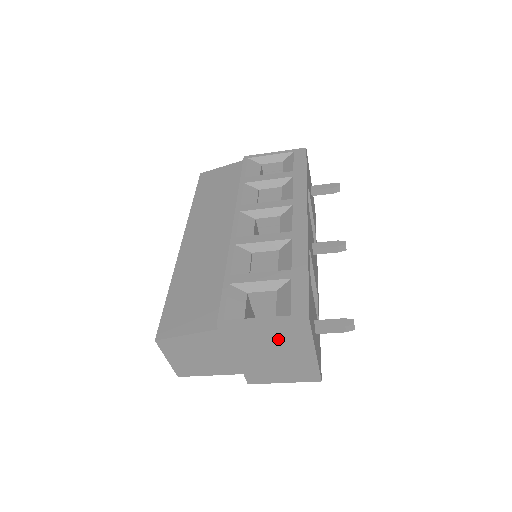
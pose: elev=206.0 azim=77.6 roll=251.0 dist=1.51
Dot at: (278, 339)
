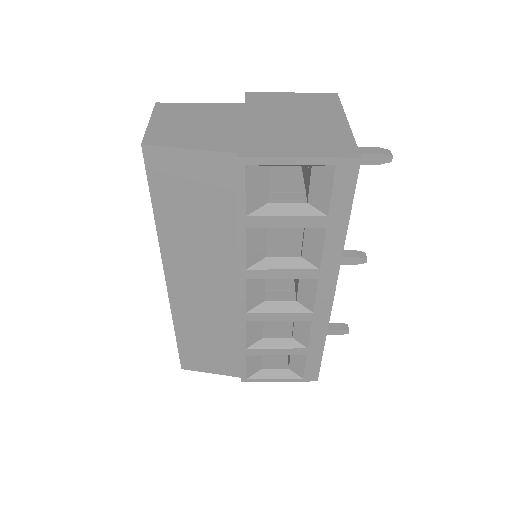
Dot at: occluded
